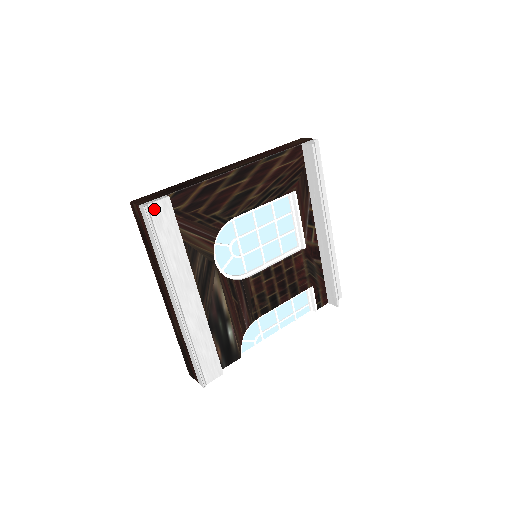
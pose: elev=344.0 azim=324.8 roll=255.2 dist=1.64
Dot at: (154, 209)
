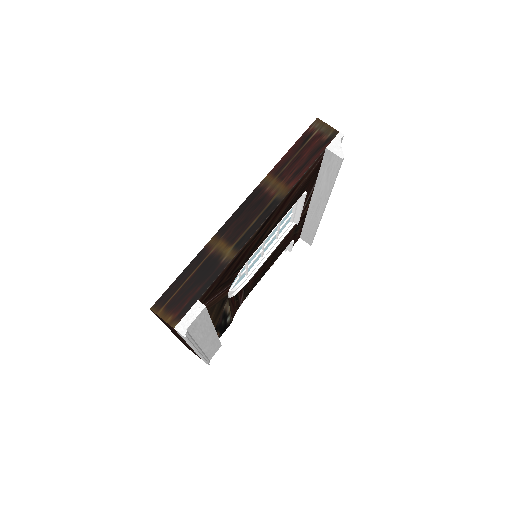
Dot at: (191, 326)
